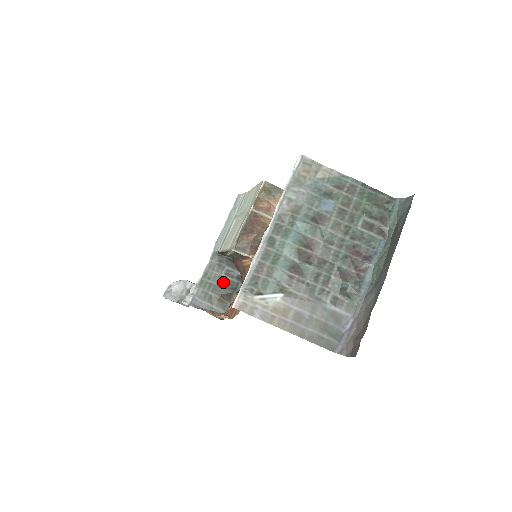
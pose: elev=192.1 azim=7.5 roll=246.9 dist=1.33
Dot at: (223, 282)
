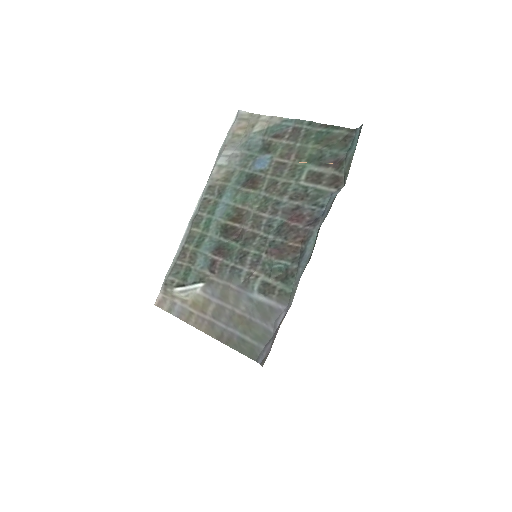
Dot at: occluded
